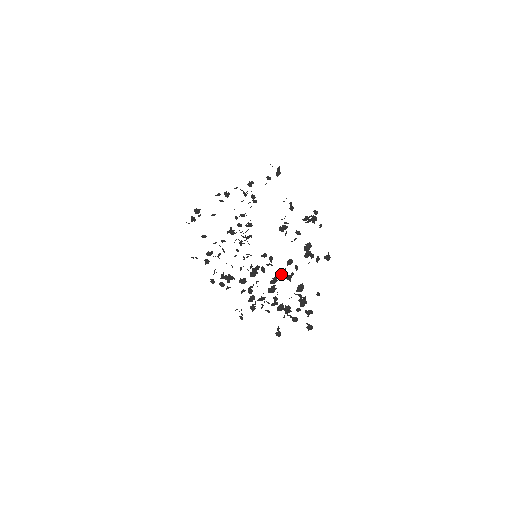
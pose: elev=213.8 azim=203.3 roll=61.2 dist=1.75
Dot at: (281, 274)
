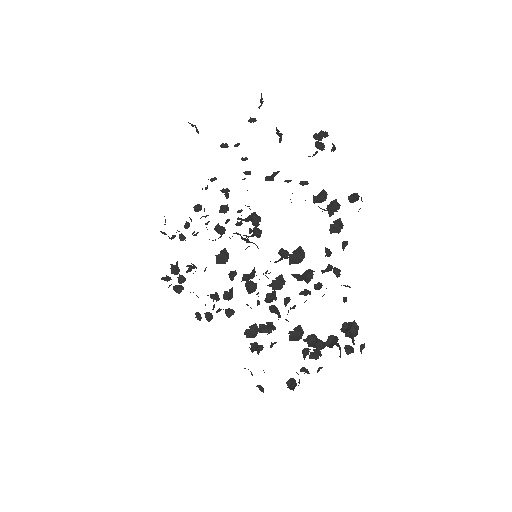
Dot at: (280, 258)
